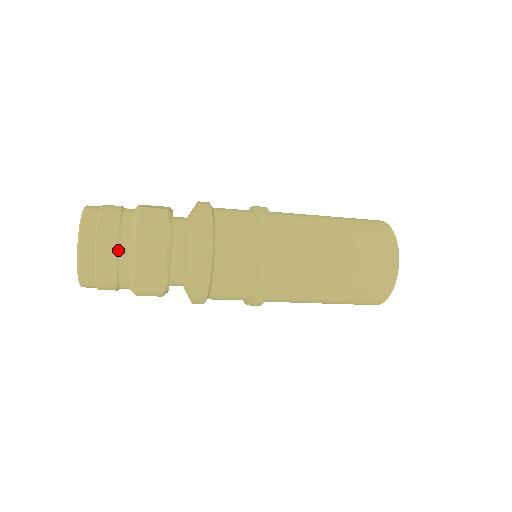
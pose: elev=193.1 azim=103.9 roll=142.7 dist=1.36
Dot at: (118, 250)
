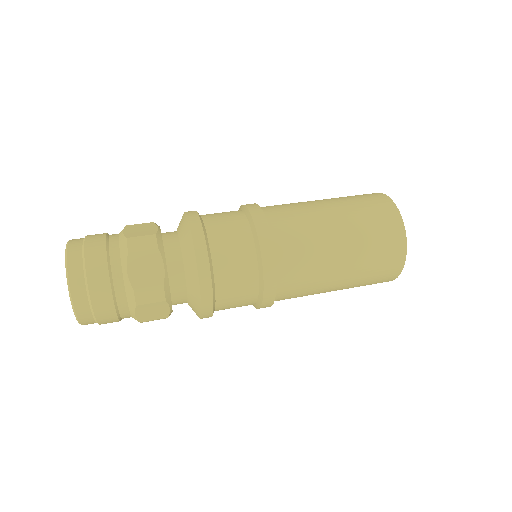
Dot at: (120, 320)
